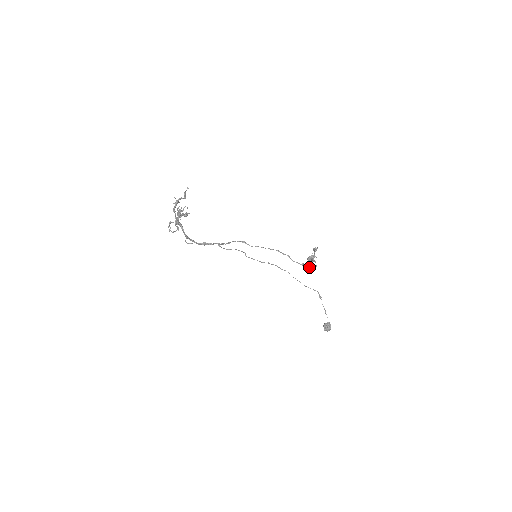
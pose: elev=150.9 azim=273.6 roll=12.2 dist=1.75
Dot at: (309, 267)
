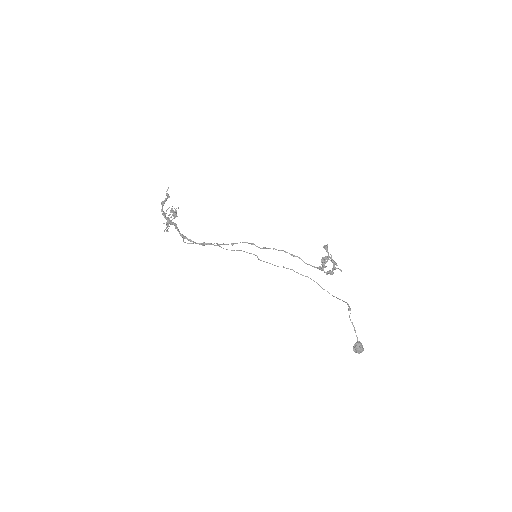
Dot at: (330, 271)
